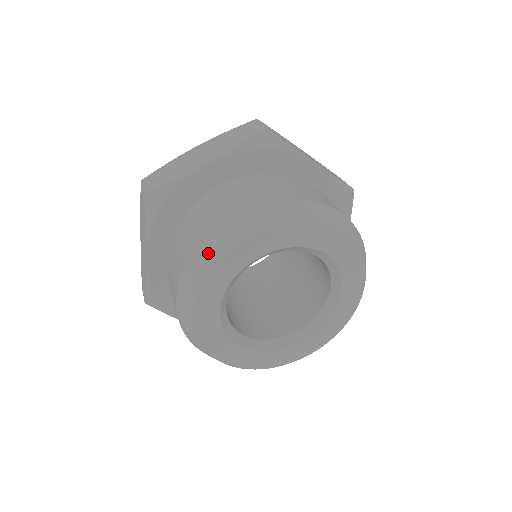
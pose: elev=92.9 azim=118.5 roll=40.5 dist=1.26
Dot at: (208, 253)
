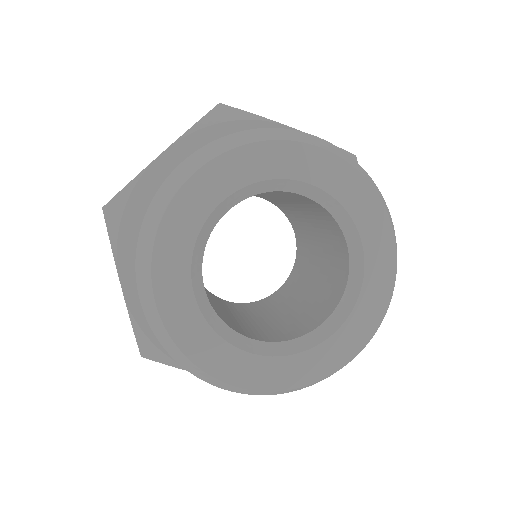
Dot at: (154, 214)
